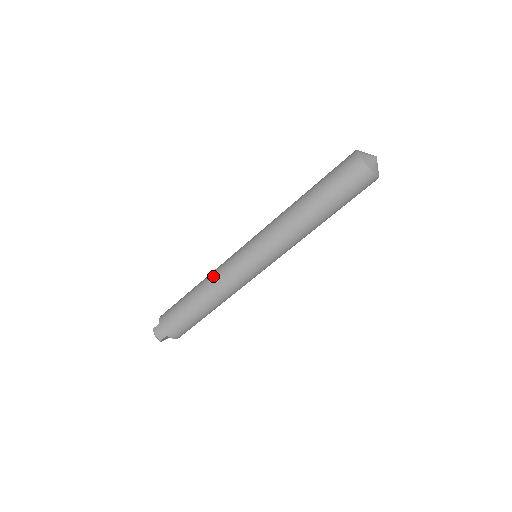
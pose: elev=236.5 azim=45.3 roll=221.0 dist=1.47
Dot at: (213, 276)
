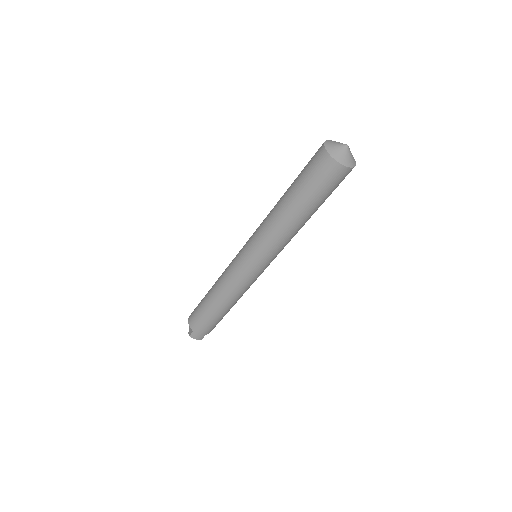
Dot at: (226, 288)
